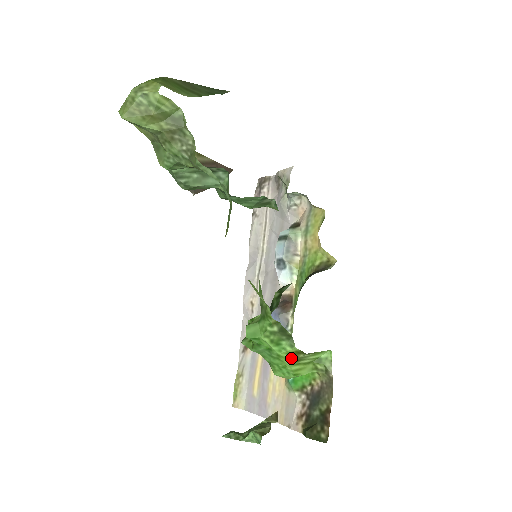
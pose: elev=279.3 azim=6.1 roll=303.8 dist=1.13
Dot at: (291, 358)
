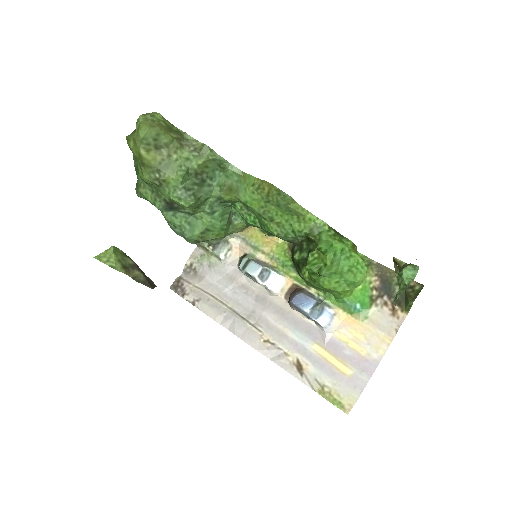
Dot at: (355, 251)
